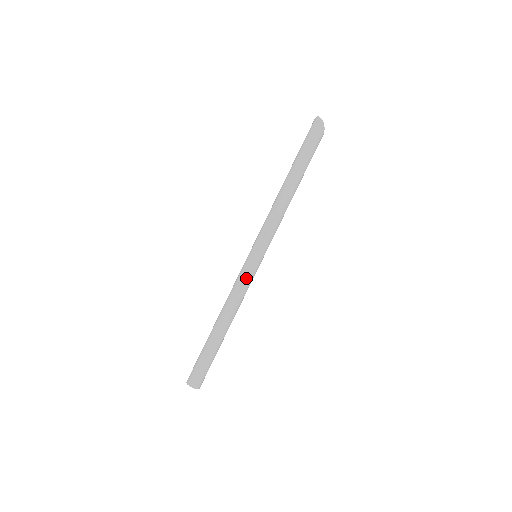
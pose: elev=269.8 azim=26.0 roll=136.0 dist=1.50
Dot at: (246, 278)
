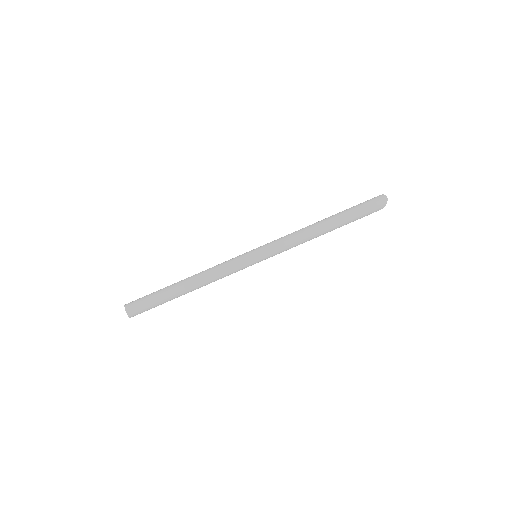
Dot at: (236, 268)
